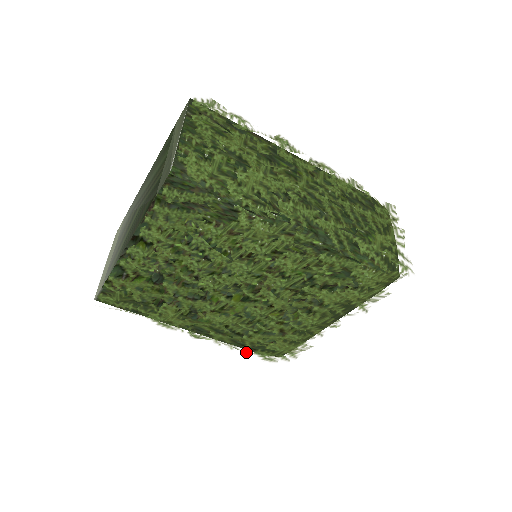
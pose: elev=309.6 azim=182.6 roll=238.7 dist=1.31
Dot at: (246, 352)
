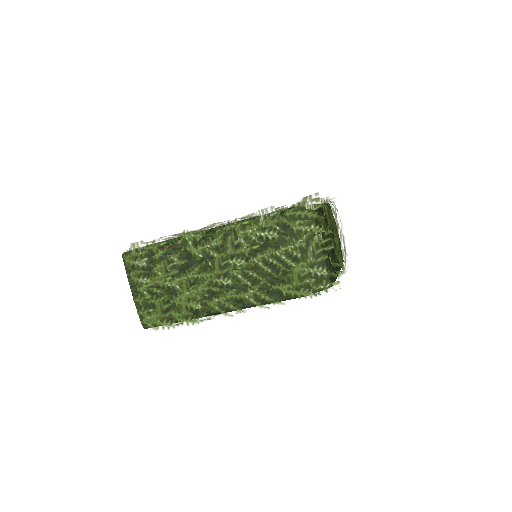
Dot at: occluded
